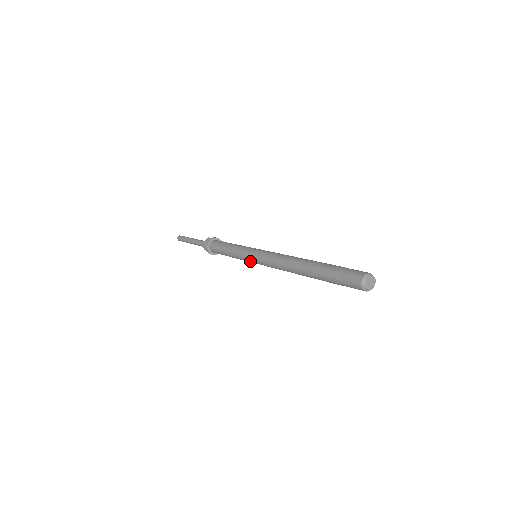
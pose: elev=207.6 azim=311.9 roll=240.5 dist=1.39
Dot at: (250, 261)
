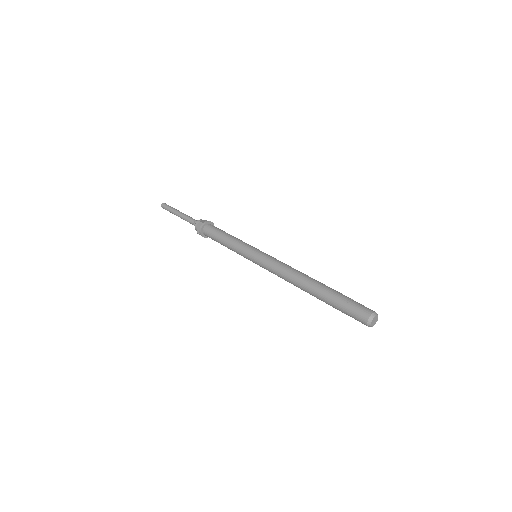
Dot at: occluded
